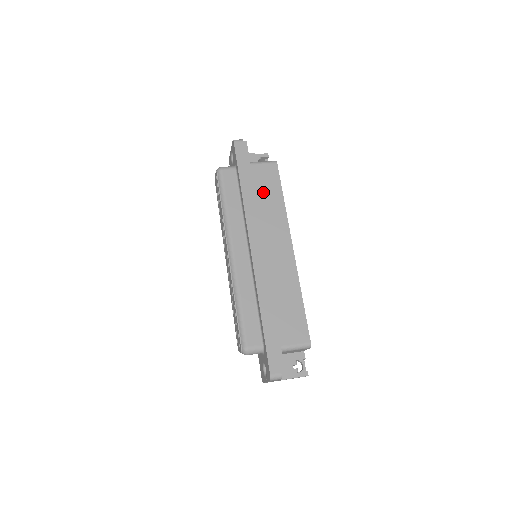
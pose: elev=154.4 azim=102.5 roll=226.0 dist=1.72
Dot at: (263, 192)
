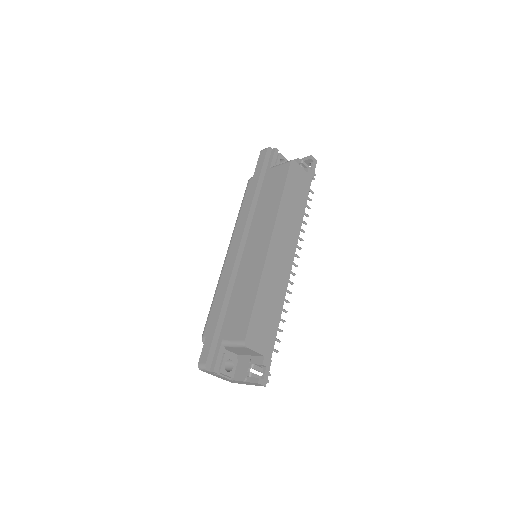
Dot at: (268, 192)
